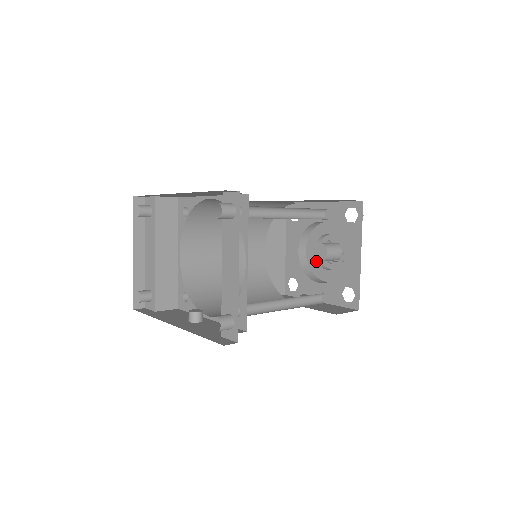
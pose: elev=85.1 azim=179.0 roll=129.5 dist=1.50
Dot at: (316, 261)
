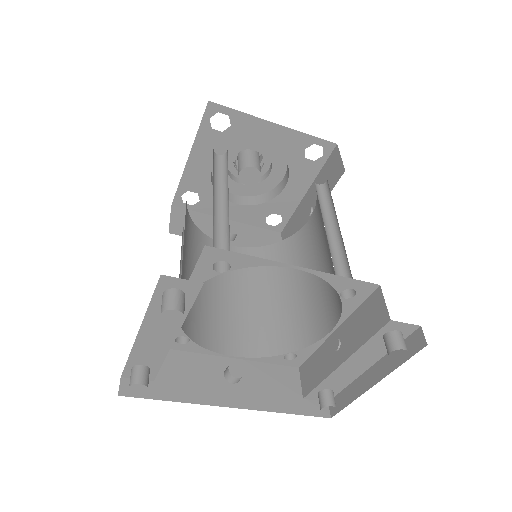
Dot at: occluded
